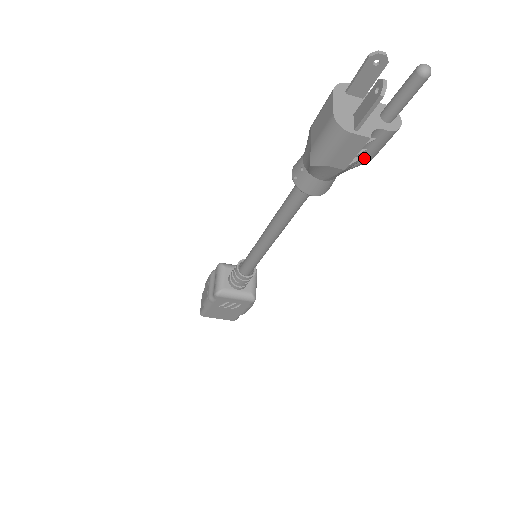
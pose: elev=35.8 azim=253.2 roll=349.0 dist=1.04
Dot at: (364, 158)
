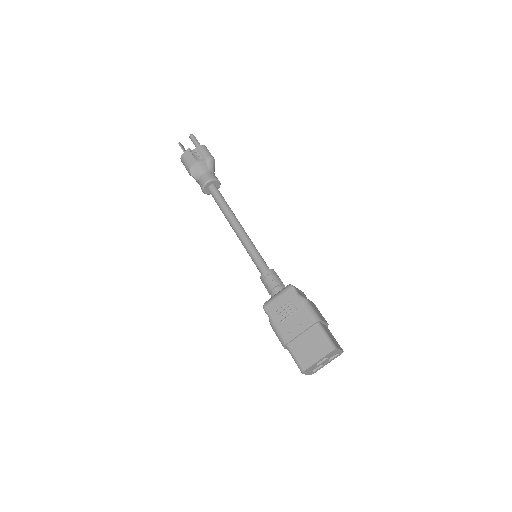
Dot at: (204, 158)
